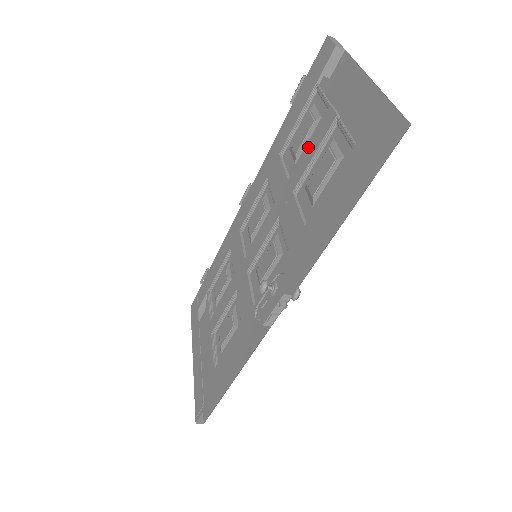
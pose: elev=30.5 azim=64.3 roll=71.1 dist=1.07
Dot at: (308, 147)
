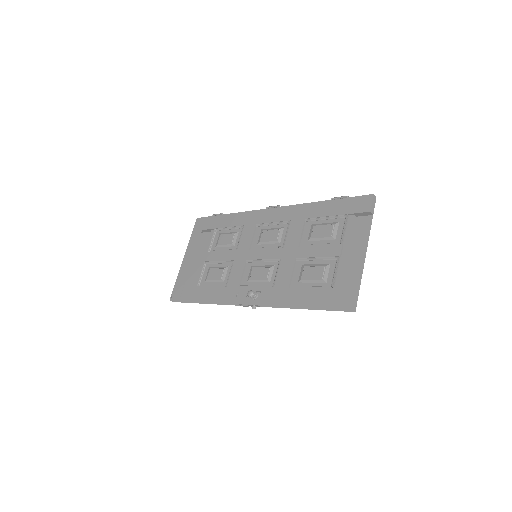
Dot at: (318, 247)
